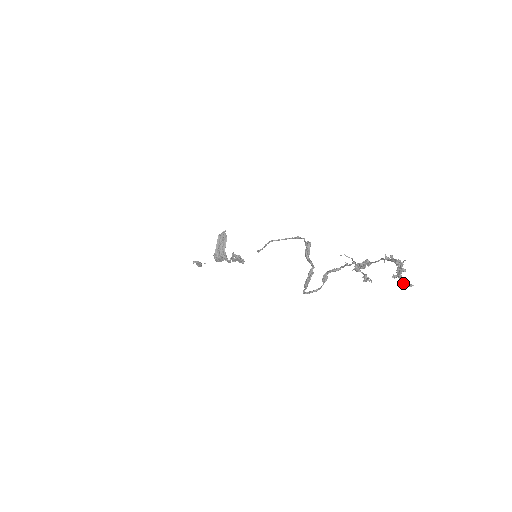
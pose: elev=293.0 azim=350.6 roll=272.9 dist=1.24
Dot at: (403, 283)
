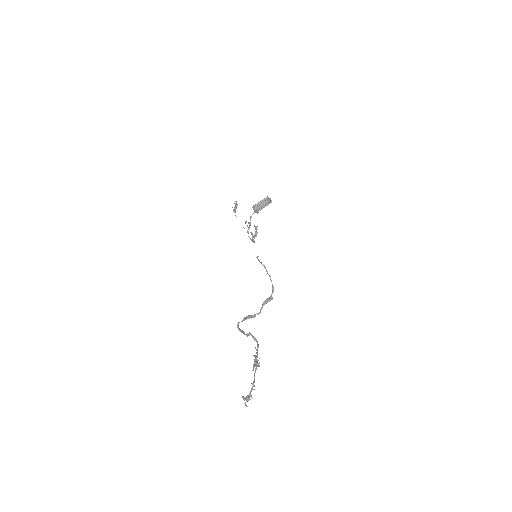
Dot at: (246, 400)
